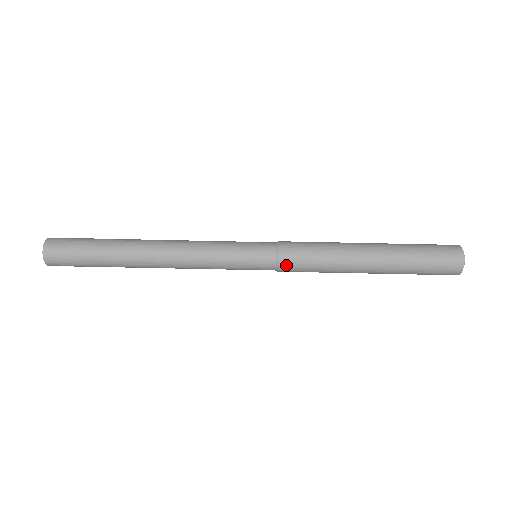
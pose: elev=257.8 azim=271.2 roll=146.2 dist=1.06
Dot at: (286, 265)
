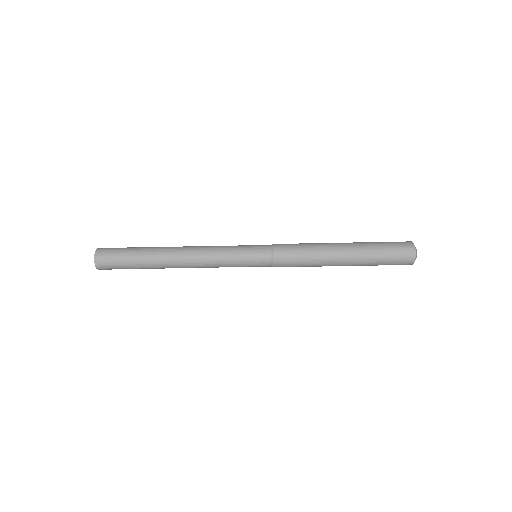
Dot at: (279, 262)
